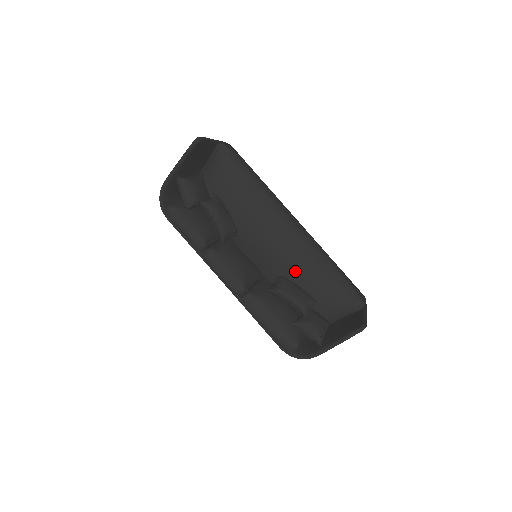
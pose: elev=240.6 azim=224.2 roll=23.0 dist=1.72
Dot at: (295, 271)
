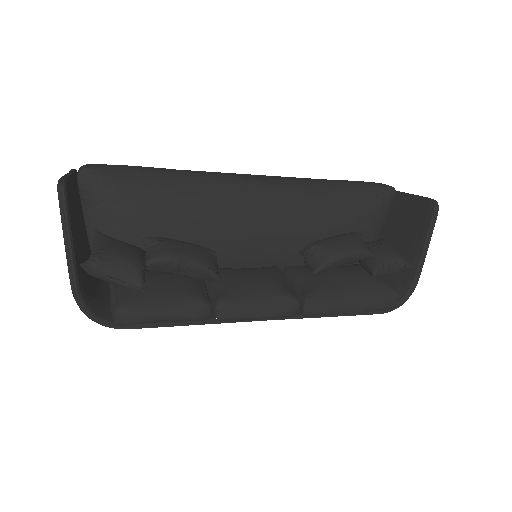
Dot at: (311, 226)
